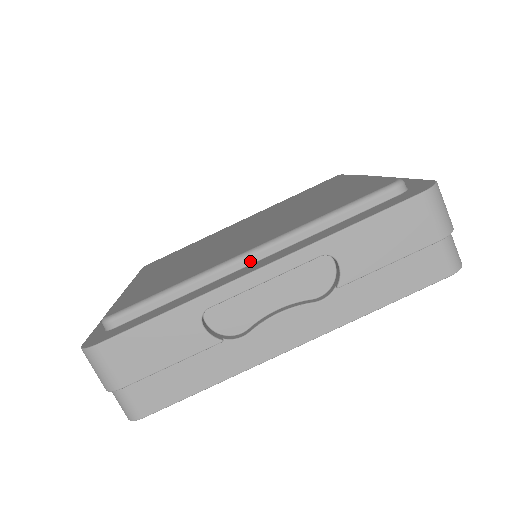
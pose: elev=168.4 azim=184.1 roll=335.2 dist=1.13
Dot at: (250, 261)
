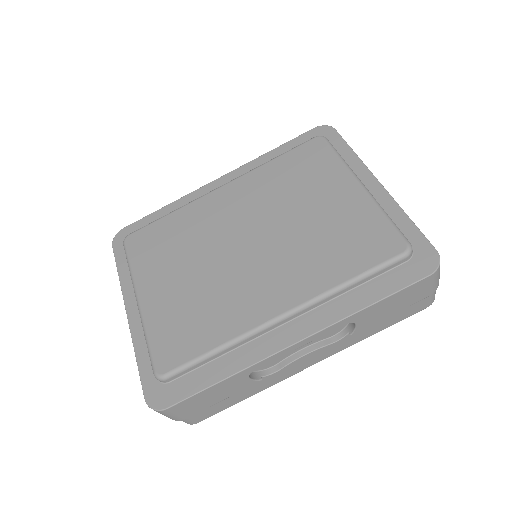
Dot at: (282, 323)
